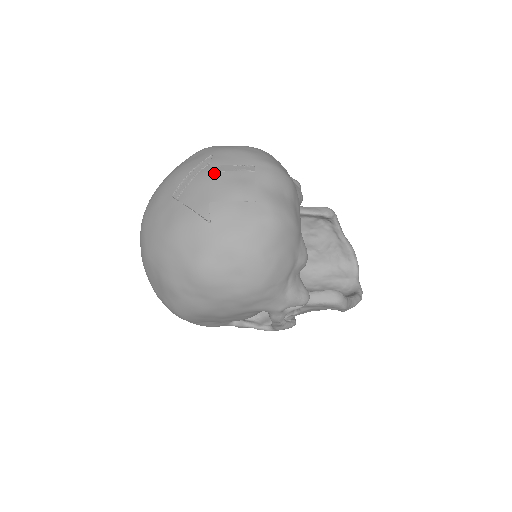
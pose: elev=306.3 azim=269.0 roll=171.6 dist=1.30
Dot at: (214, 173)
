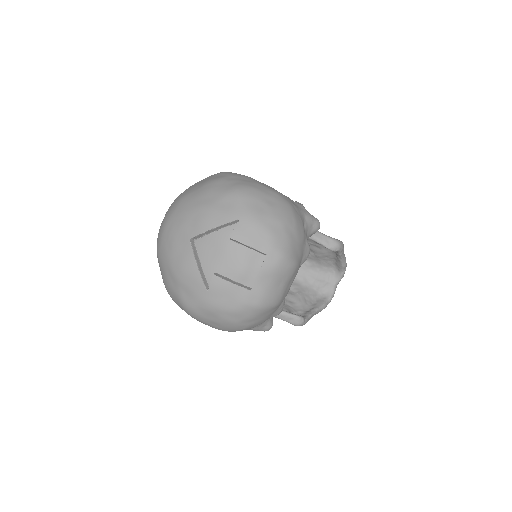
Dot at: (231, 241)
